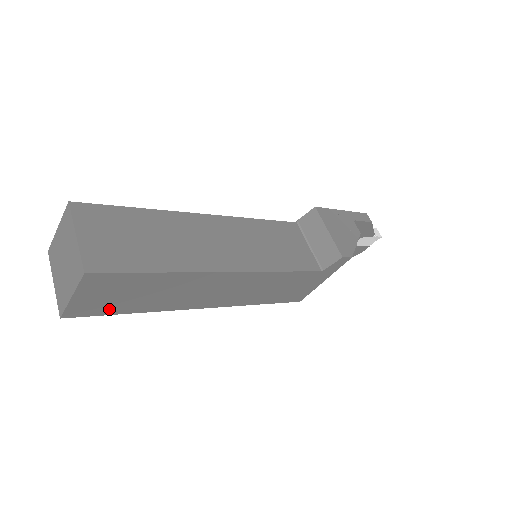
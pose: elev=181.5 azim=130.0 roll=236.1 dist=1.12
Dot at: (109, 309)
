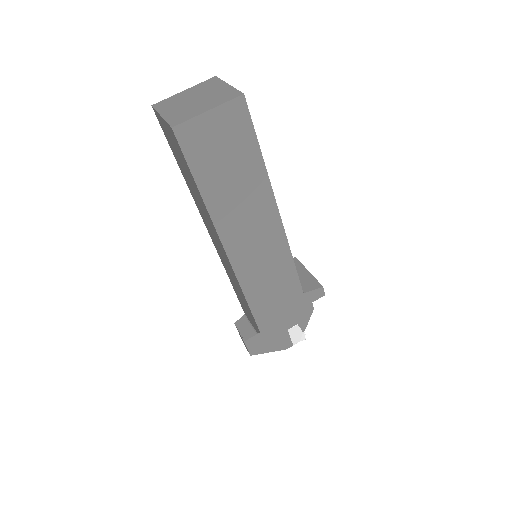
Dot at: (199, 161)
